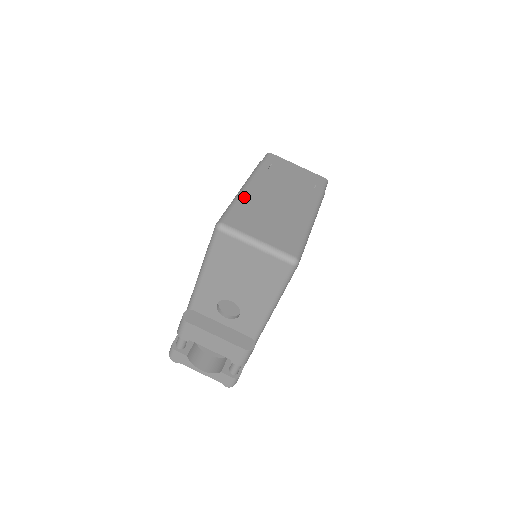
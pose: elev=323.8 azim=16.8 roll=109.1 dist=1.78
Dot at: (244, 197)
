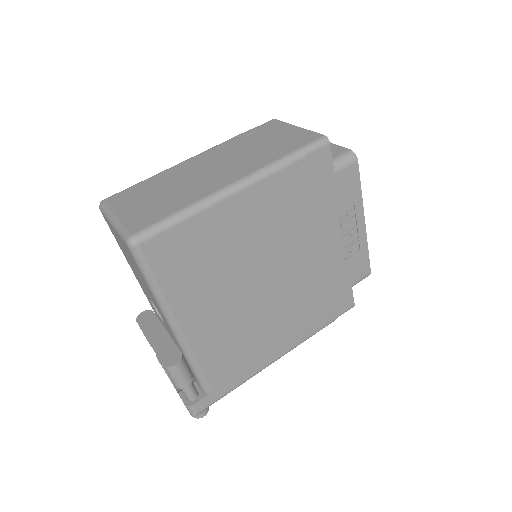
Dot at: (164, 172)
